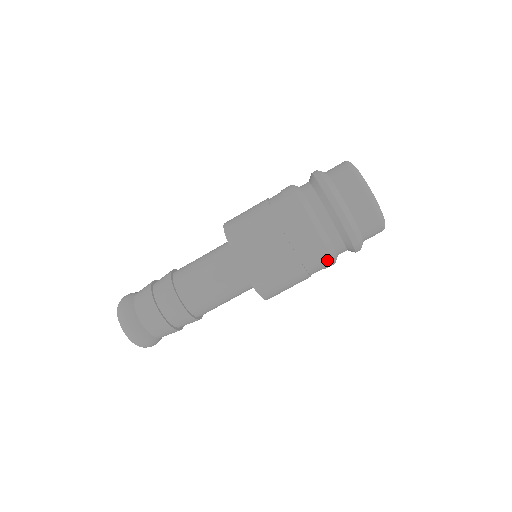
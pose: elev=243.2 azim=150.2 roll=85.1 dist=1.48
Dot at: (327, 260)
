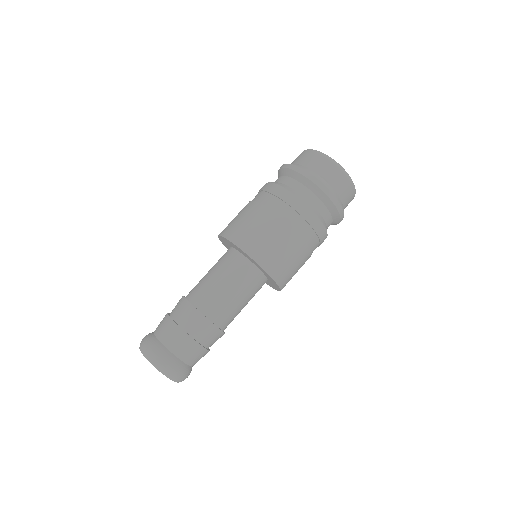
Dot at: occluded
